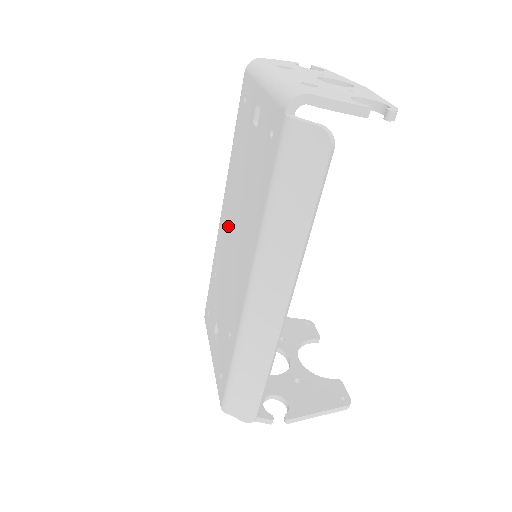
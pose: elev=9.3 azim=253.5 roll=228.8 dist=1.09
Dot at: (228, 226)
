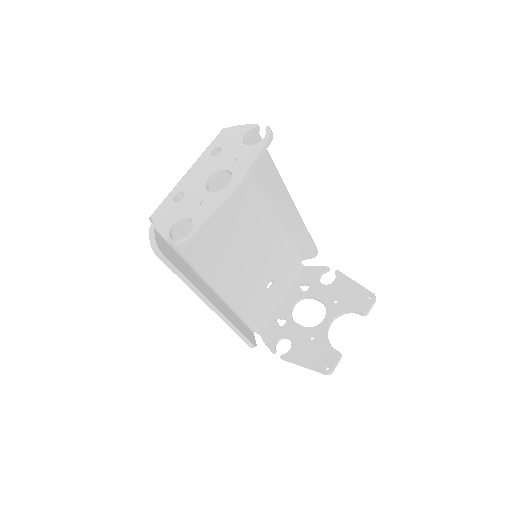
Dot at: occluded
